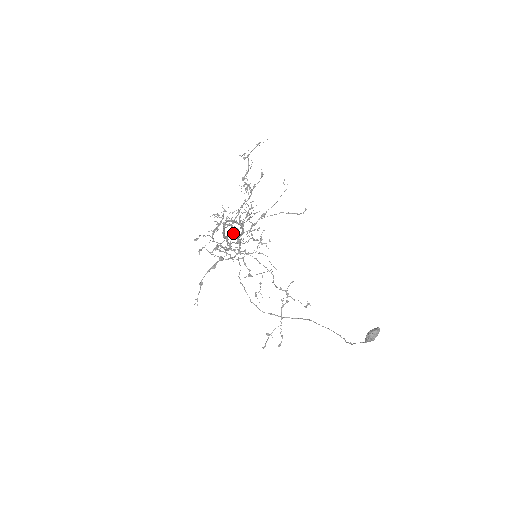
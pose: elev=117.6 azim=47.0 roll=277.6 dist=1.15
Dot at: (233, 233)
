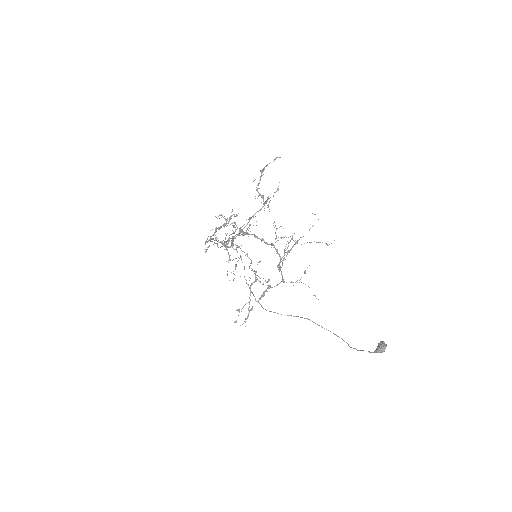
Dot at: occluded
